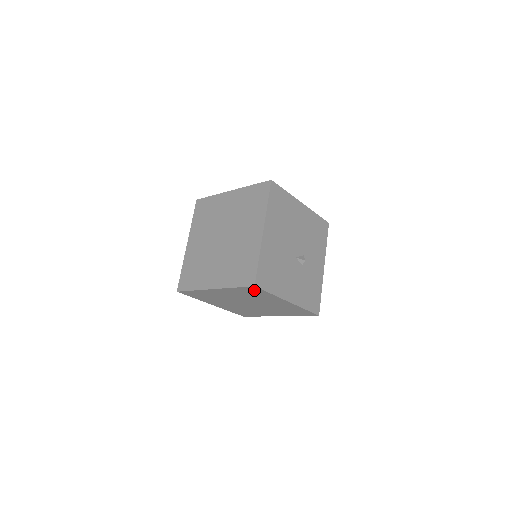
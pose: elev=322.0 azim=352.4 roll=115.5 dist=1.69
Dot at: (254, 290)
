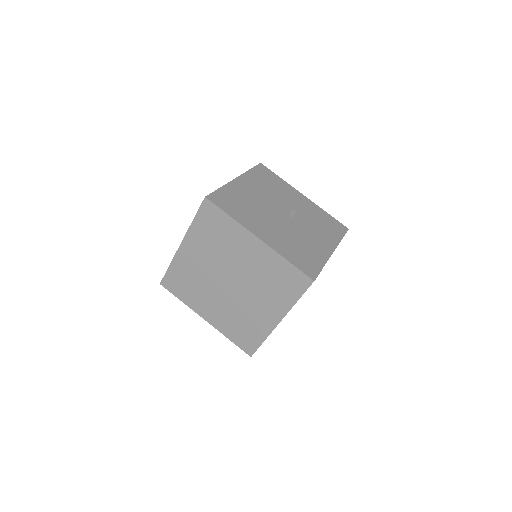
Dot at: occluded
